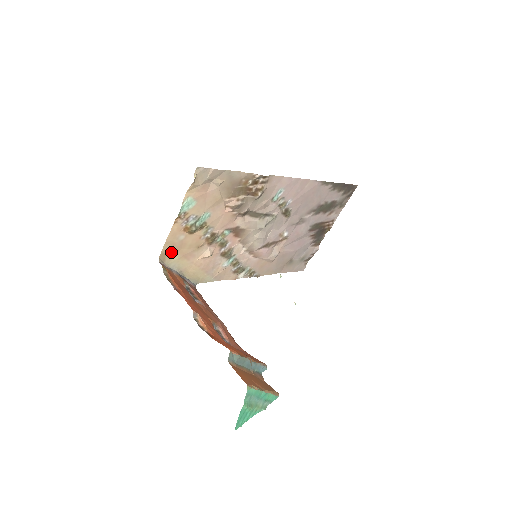
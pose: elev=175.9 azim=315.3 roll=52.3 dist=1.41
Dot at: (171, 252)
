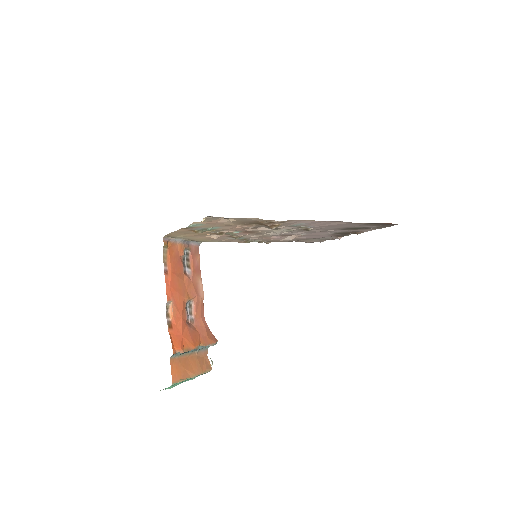
Dot at: (177, 234)
